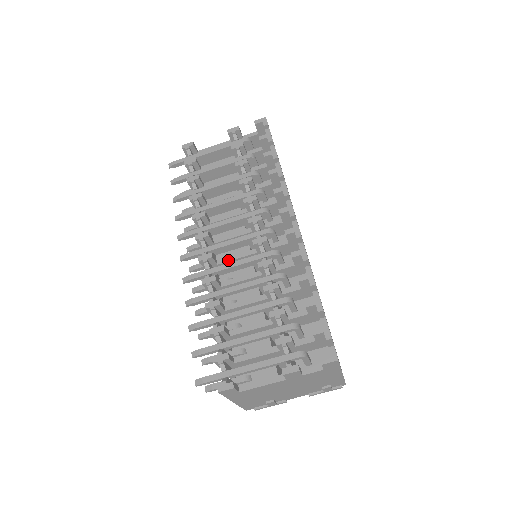
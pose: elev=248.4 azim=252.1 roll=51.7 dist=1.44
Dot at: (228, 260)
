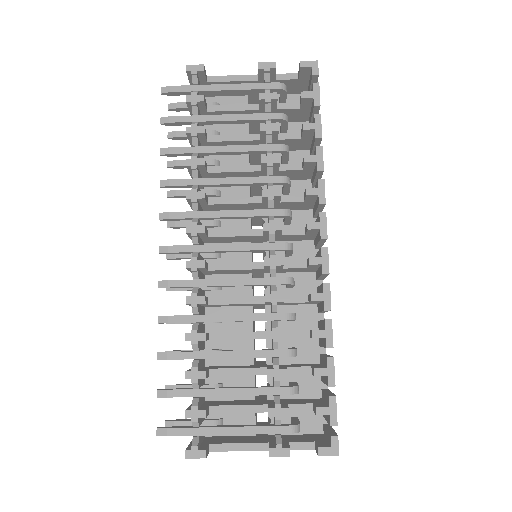
Dot at: (223, 268)
